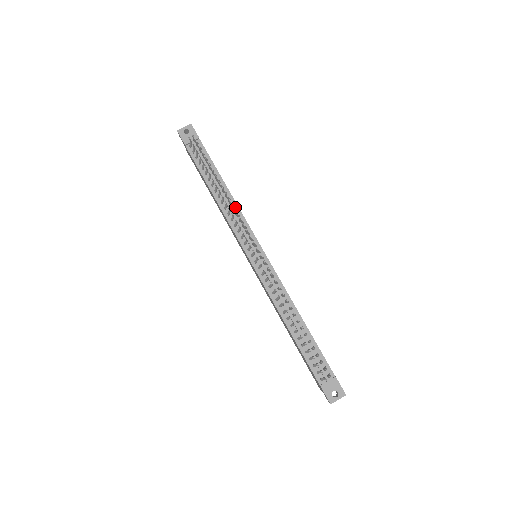
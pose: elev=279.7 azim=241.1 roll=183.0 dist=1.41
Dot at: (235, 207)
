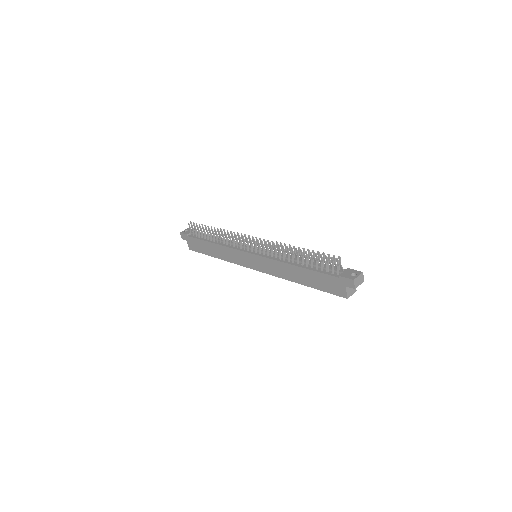
Dot at: (231, 241)
